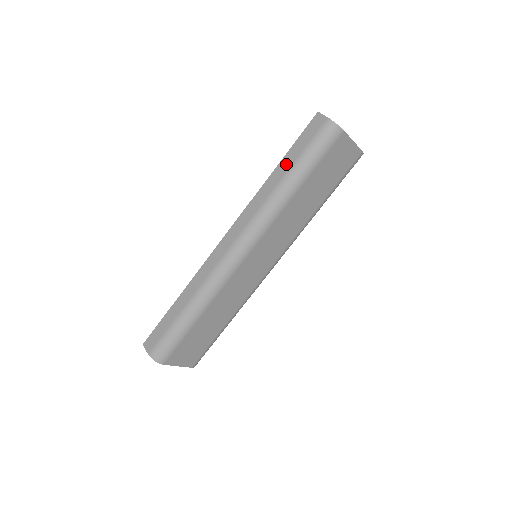
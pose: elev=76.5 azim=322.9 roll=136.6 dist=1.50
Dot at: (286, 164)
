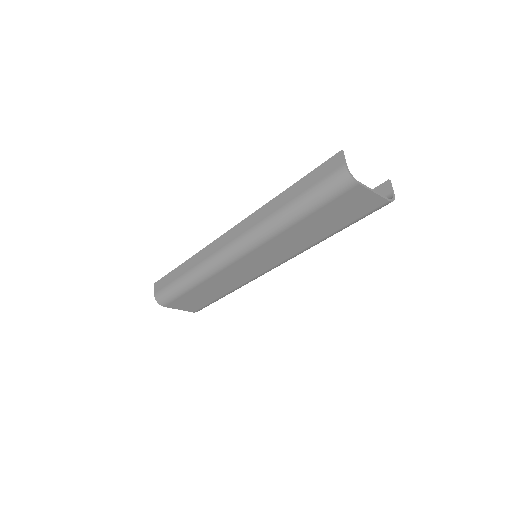
Dot at: (293, 192)
